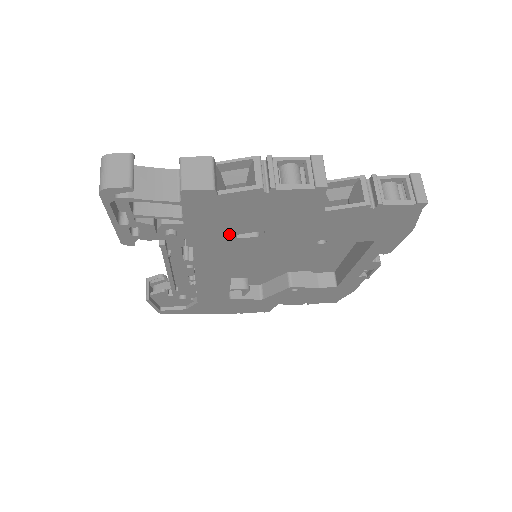
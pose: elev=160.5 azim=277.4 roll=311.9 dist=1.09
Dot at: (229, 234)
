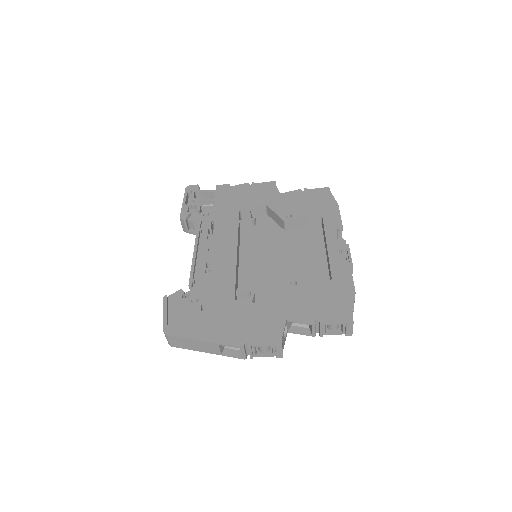
Dot at: (235, 211)
